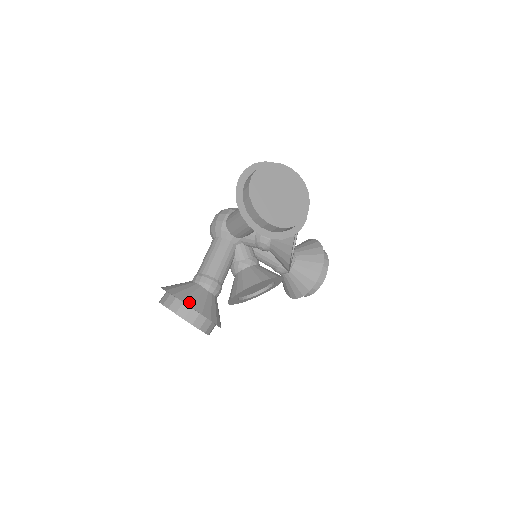
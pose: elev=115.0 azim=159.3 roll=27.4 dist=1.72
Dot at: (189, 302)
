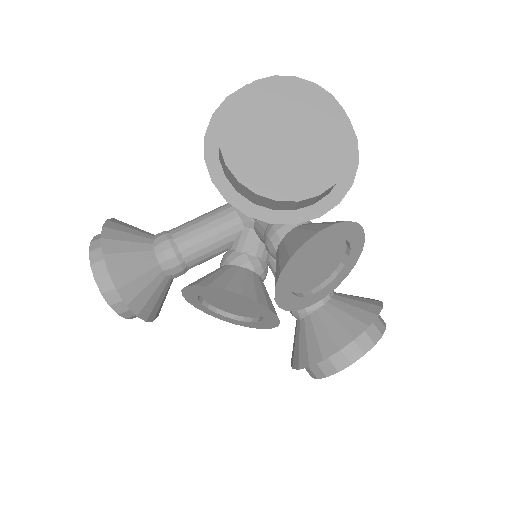
Dot at: (109, 246)
